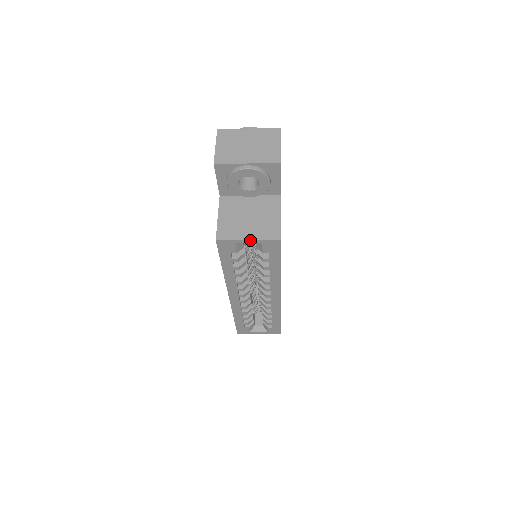
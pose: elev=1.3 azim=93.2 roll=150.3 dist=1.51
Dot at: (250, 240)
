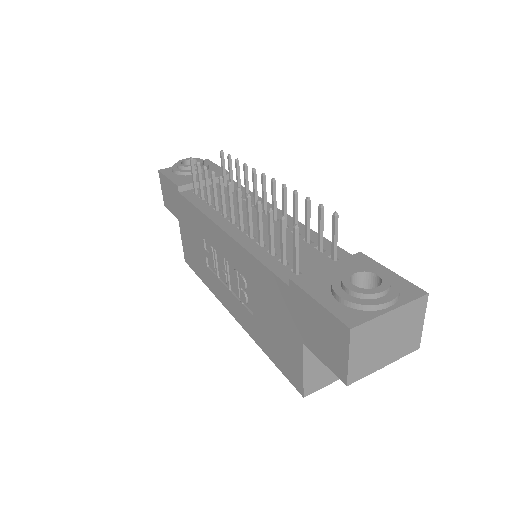
Dot at: occluded
